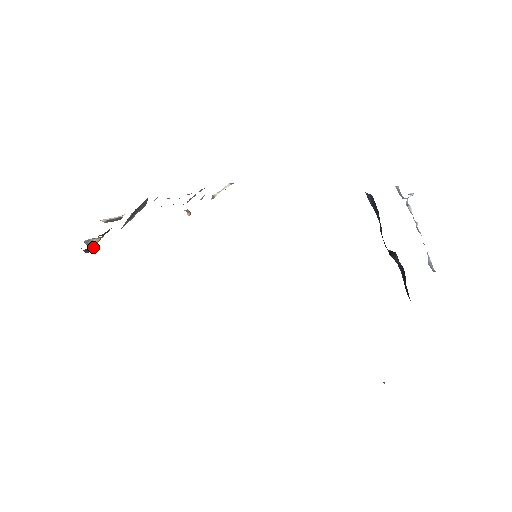
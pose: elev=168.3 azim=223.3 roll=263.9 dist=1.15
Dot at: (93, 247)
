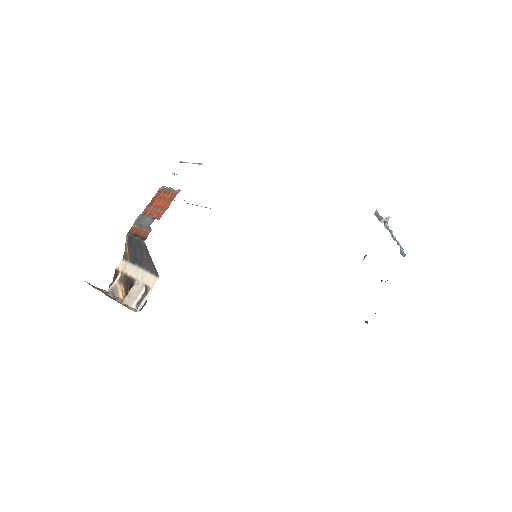
Dot at: (114, 280)
